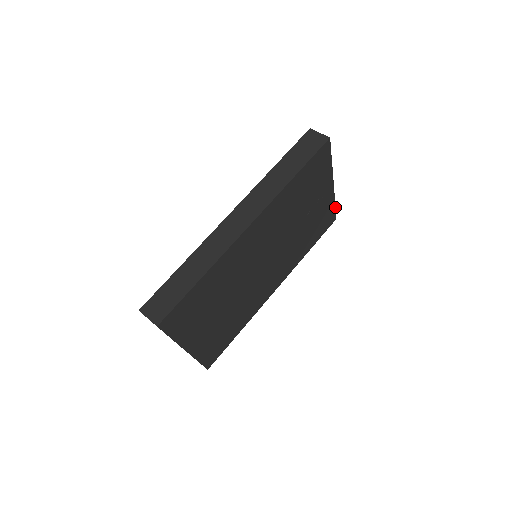
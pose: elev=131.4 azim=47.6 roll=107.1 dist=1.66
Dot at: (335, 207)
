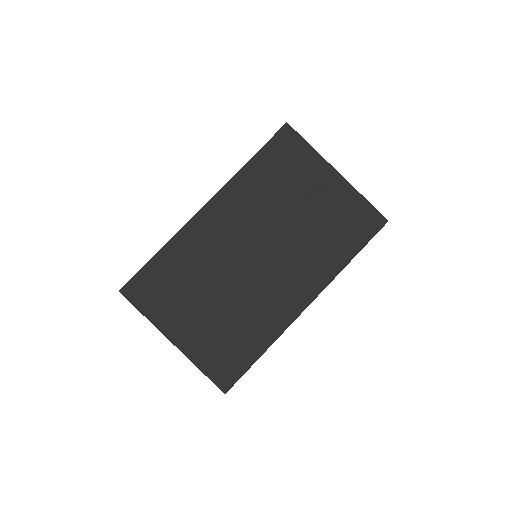
Dot at: (370, 204)
